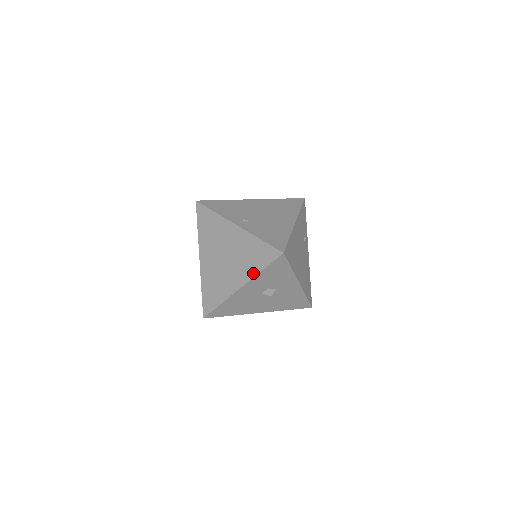
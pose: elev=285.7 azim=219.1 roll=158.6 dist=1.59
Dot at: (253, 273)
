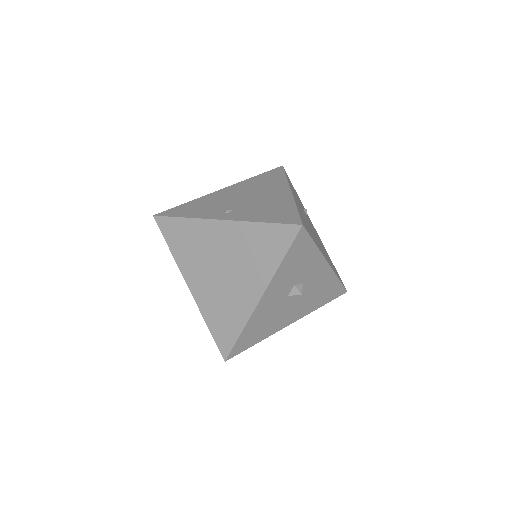
Dot at: (270, 271)
